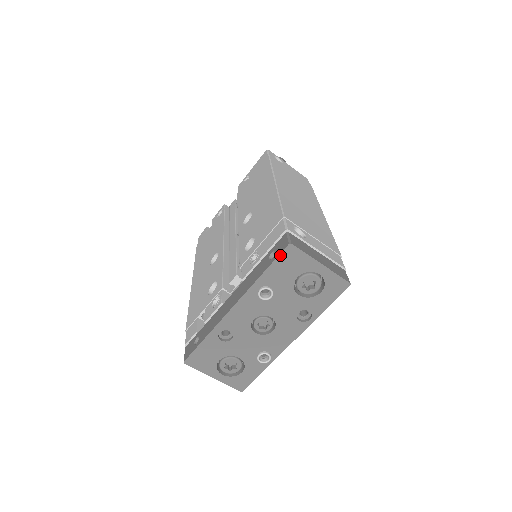
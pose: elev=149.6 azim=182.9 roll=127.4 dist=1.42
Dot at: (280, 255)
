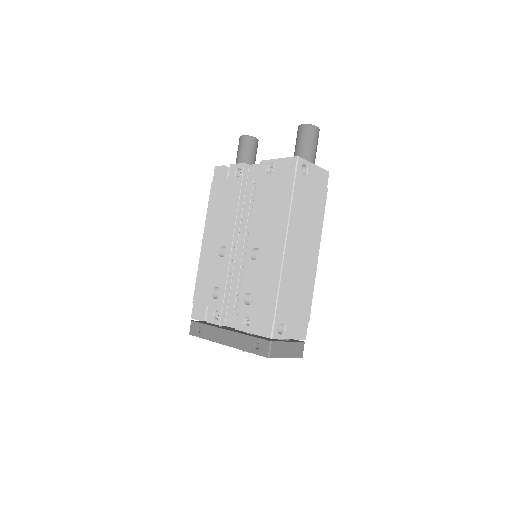
Dot at: occluded
